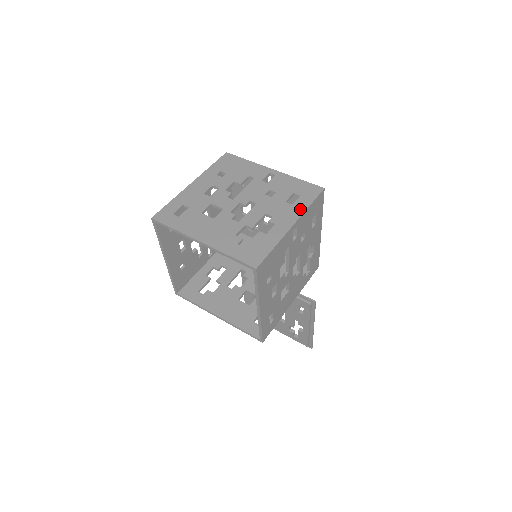
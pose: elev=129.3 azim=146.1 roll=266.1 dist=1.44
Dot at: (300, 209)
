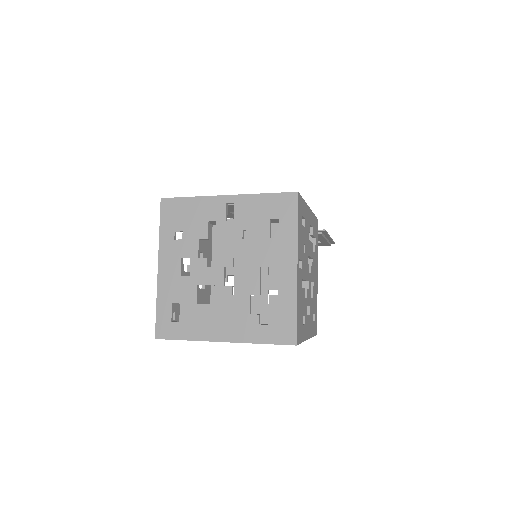
Dot at: (291, 240)
